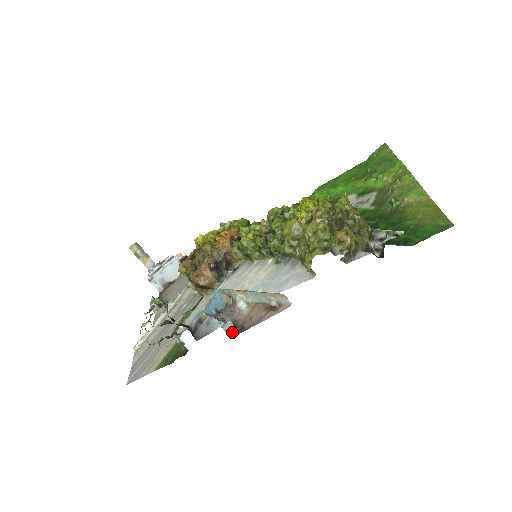
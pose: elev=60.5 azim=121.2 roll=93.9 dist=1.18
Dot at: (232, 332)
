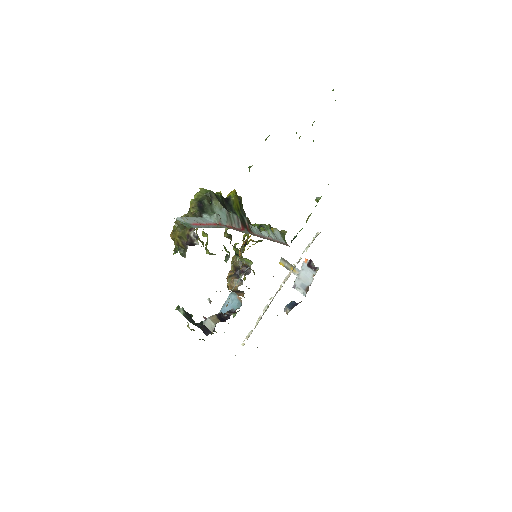
Dot at: (213, 328)
